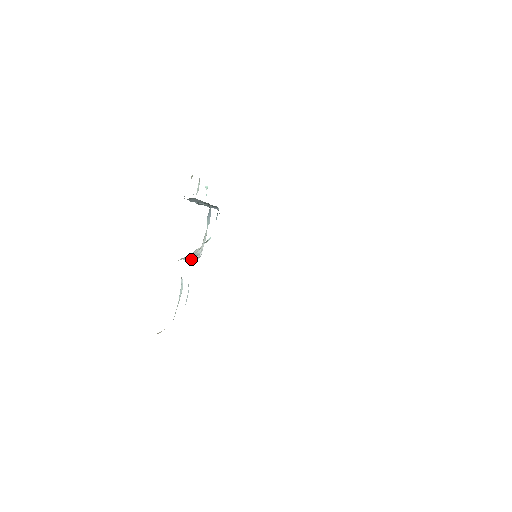
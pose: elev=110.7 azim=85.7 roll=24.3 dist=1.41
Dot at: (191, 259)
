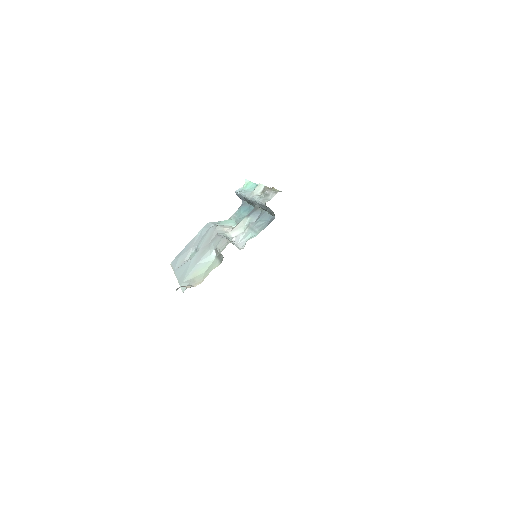
Dot at: (233, 244)
